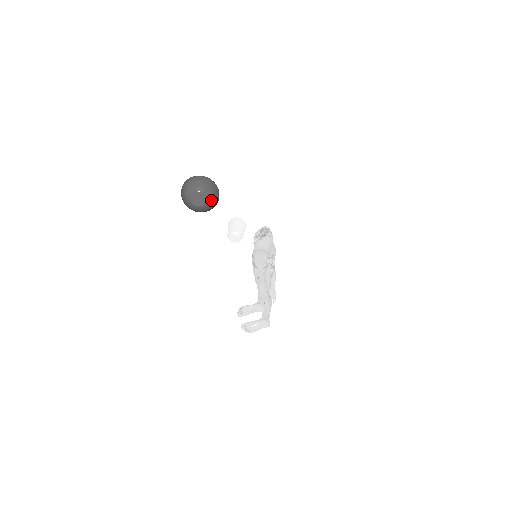
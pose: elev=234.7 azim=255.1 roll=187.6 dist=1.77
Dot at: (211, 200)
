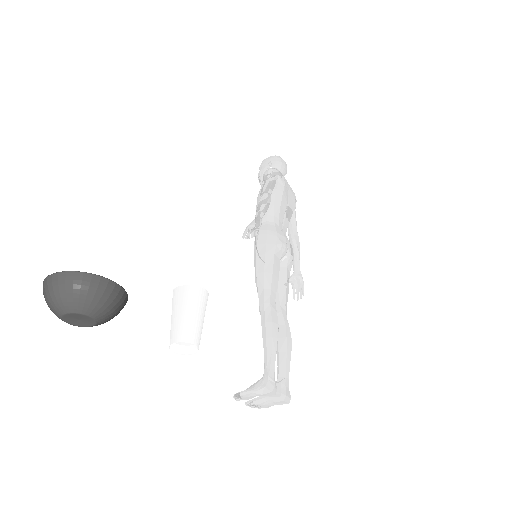
Dot at: (107, 313)
